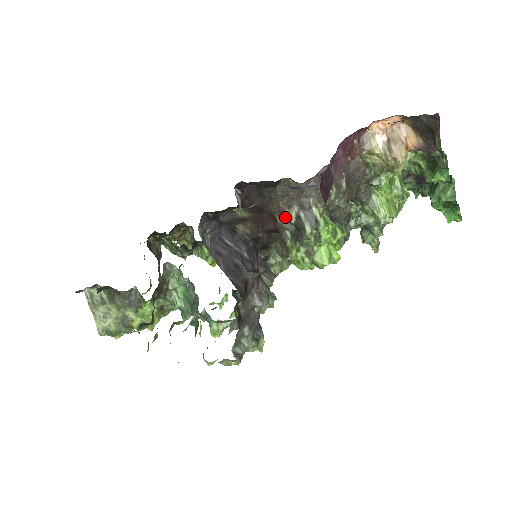
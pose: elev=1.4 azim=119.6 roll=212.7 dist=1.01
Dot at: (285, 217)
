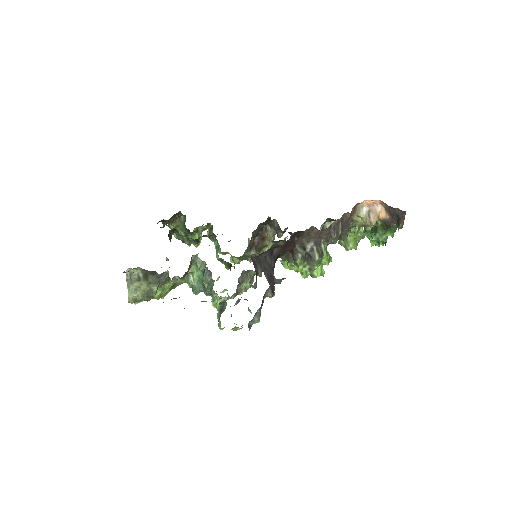
Dot at: (302, 246)
